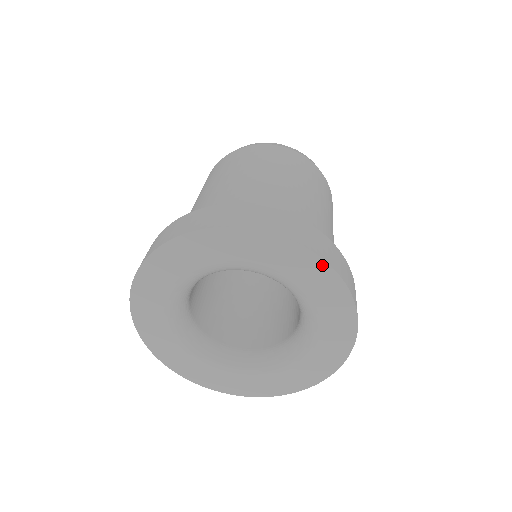
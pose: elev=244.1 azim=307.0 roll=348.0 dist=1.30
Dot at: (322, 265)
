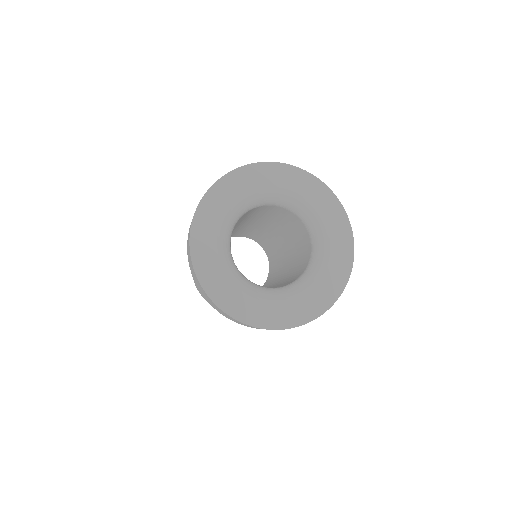
Dot at: (329, 192)
